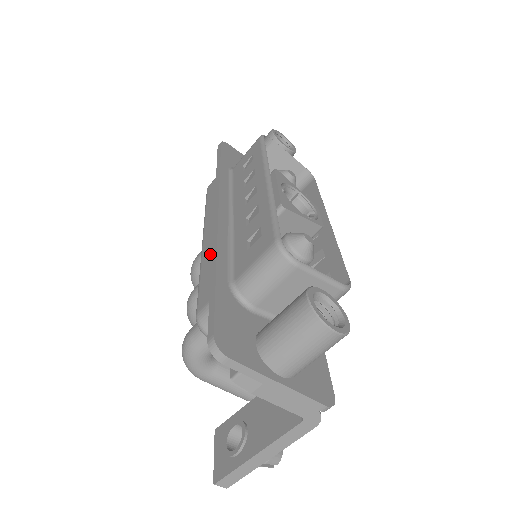
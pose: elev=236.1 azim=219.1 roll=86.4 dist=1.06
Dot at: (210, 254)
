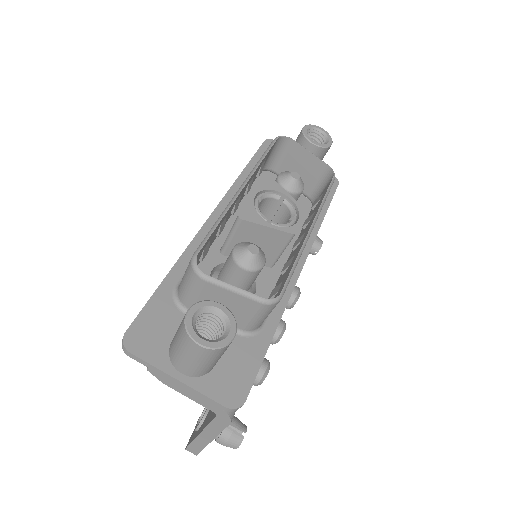
Dot at: occluded
